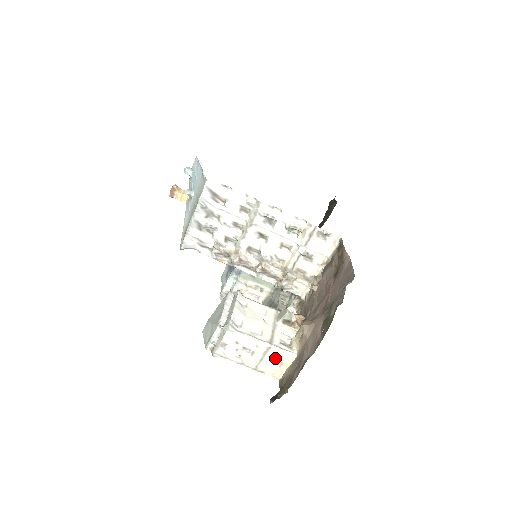
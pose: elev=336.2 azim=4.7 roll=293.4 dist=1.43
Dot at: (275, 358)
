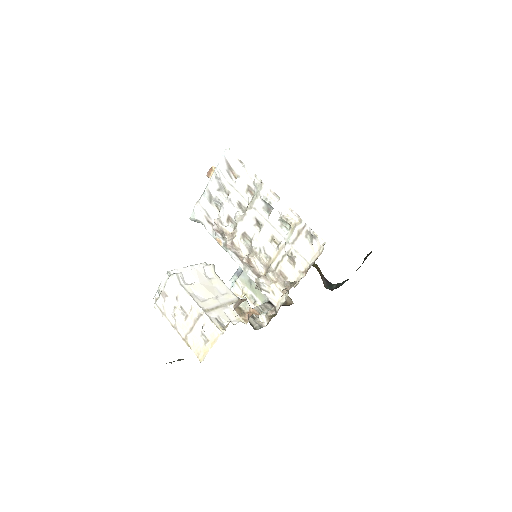
Dot at: (204, 331)
